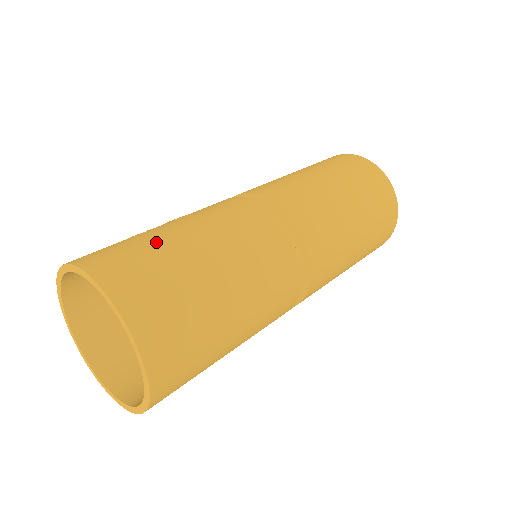
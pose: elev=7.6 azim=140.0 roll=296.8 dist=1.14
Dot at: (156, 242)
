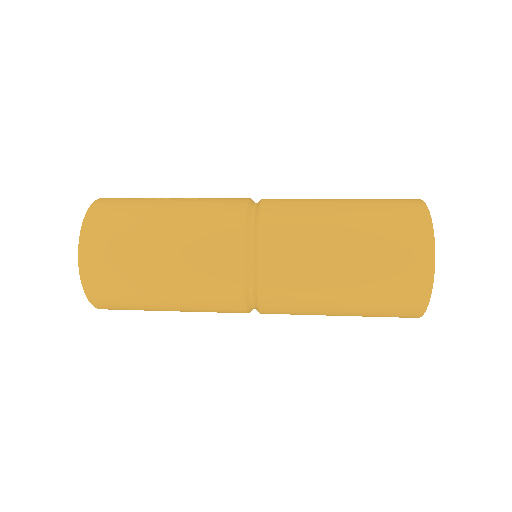
Dot at: (142, 208)
